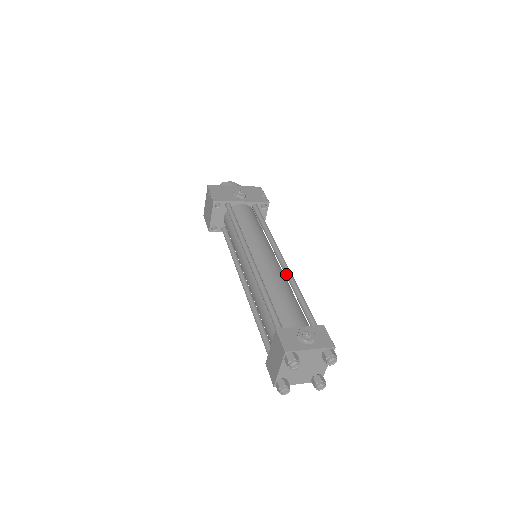
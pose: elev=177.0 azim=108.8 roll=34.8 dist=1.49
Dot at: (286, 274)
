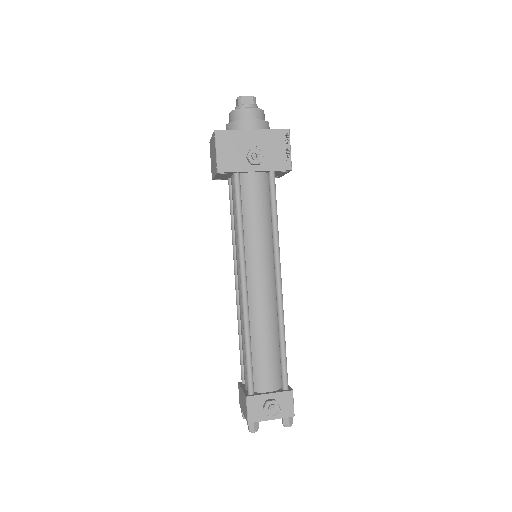
Dot at: (277, 311)
